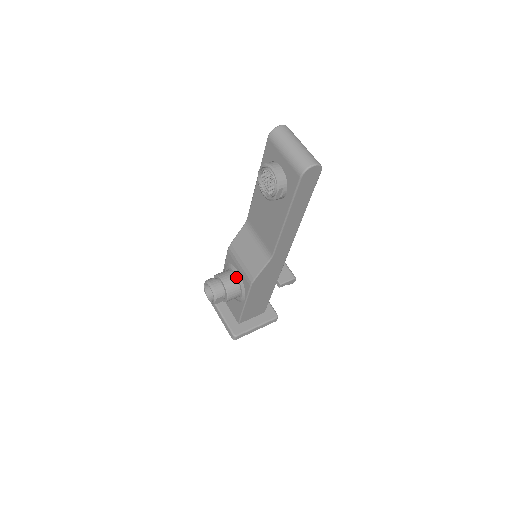
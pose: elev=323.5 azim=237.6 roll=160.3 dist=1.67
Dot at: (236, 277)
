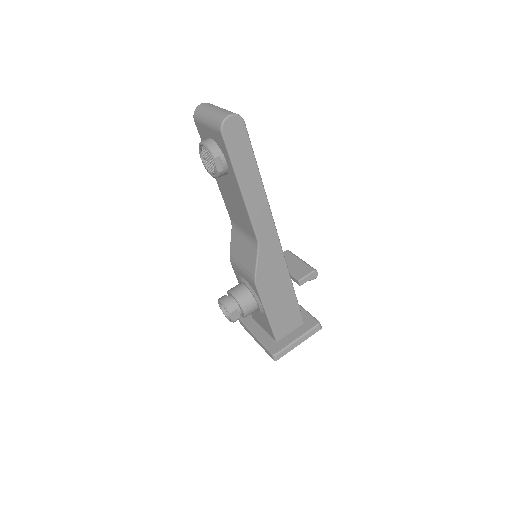
Dot at: (245, 286)
